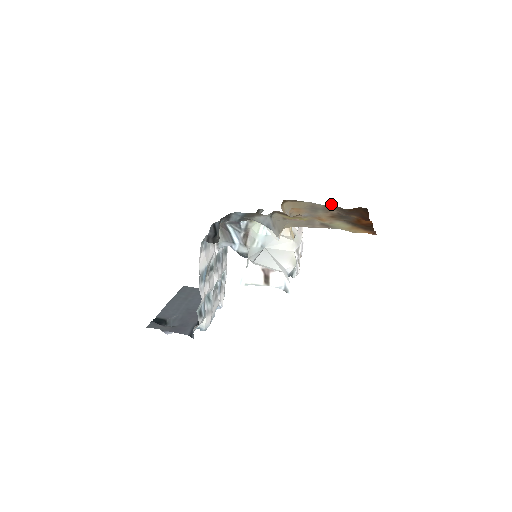
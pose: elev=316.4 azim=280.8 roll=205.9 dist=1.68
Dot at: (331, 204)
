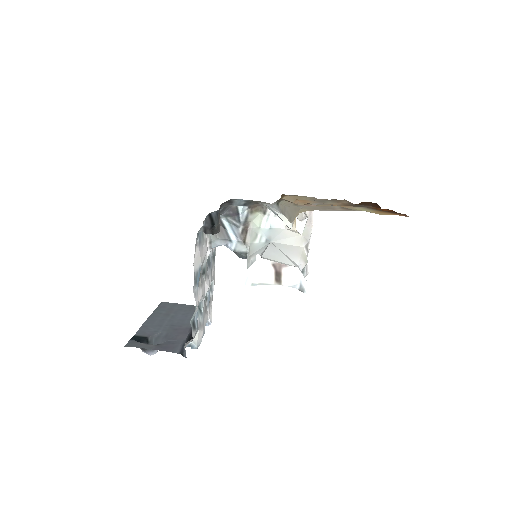
Dot at: occluded
